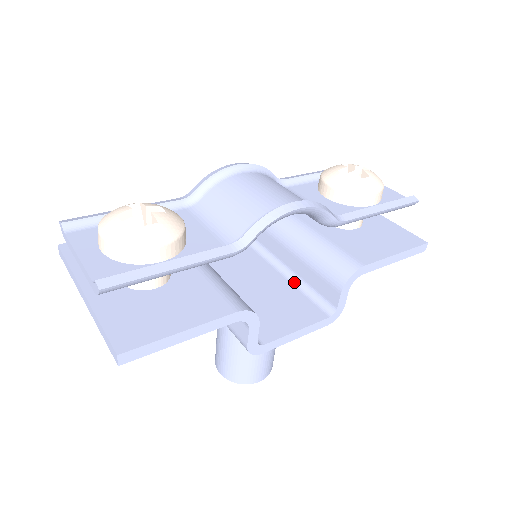
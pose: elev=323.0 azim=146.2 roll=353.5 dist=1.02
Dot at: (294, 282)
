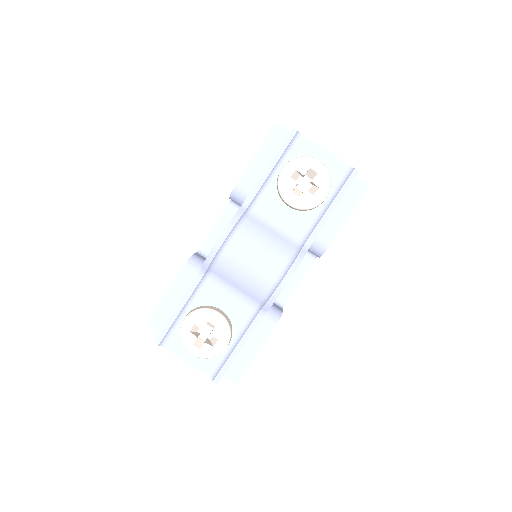
Dot at: occluded
